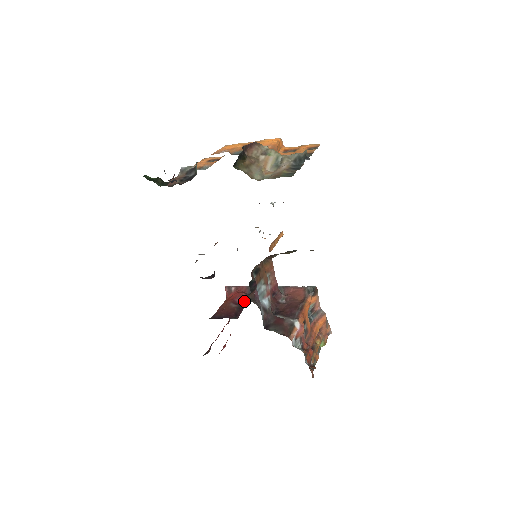
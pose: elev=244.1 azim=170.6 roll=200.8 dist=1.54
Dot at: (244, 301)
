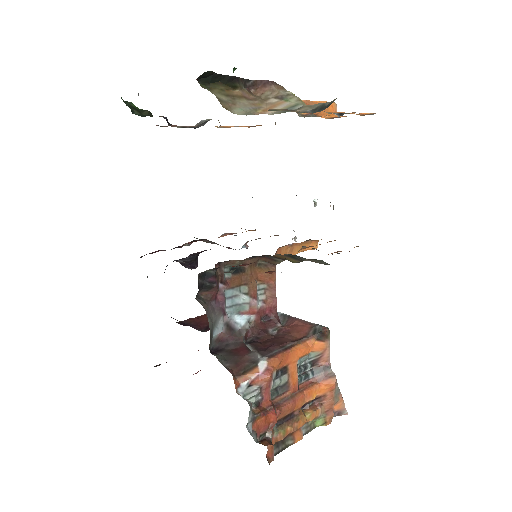
Dot at: occluded
